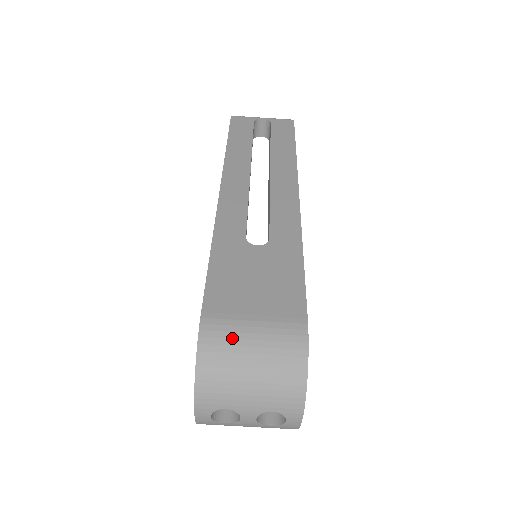
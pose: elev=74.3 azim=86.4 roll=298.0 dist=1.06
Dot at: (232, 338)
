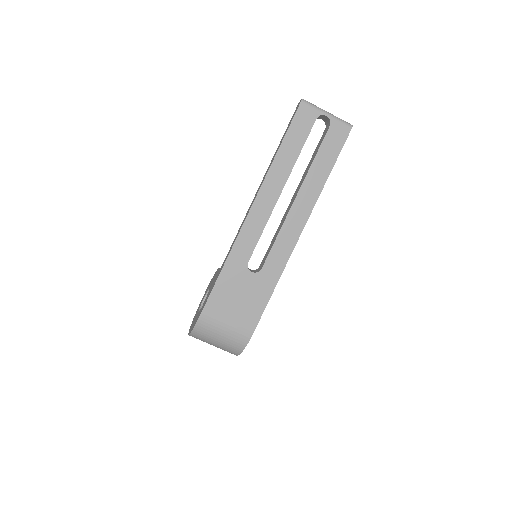
Dot at: (213, 328)
